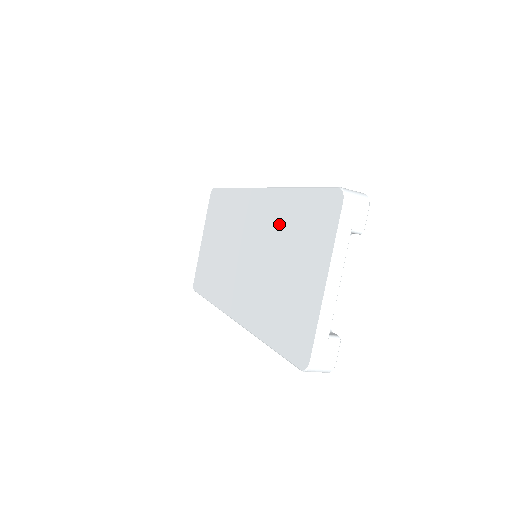
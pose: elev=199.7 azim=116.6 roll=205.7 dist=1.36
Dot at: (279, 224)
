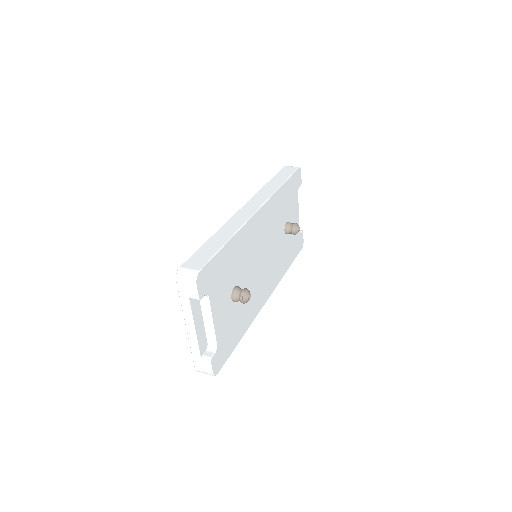
Dot at: occluded
